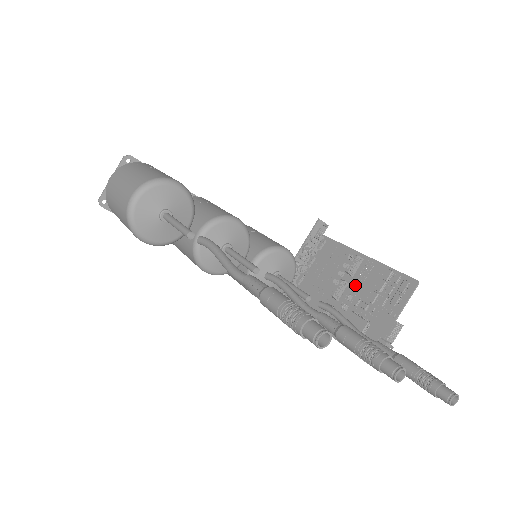
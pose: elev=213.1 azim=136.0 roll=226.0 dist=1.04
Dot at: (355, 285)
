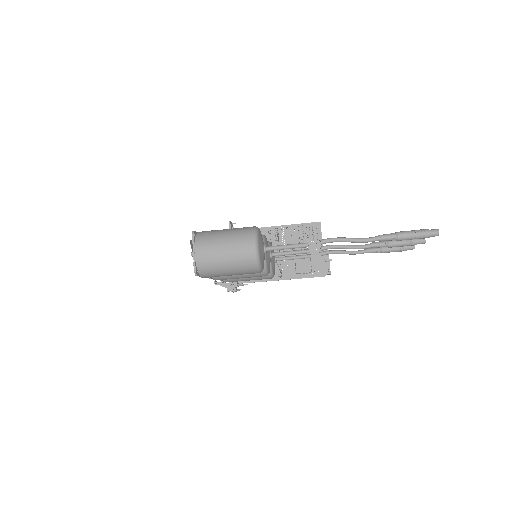
Dot at: occluded
